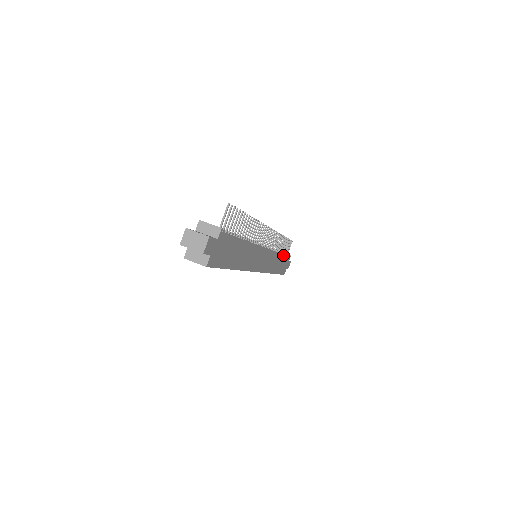
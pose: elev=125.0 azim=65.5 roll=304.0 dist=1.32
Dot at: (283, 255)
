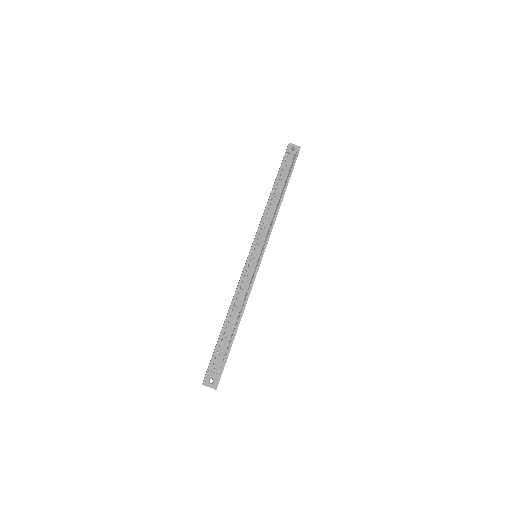
Dot at: (286, 188)
